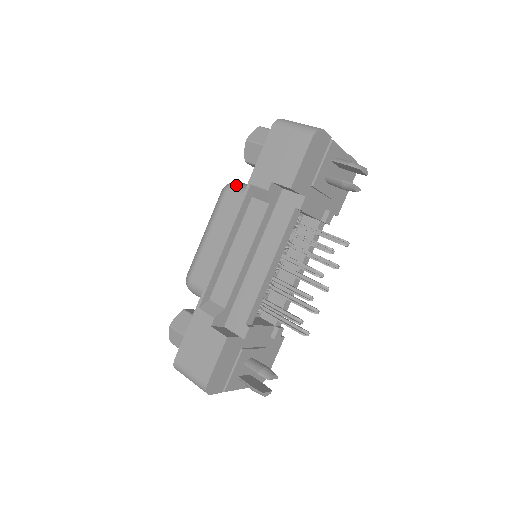
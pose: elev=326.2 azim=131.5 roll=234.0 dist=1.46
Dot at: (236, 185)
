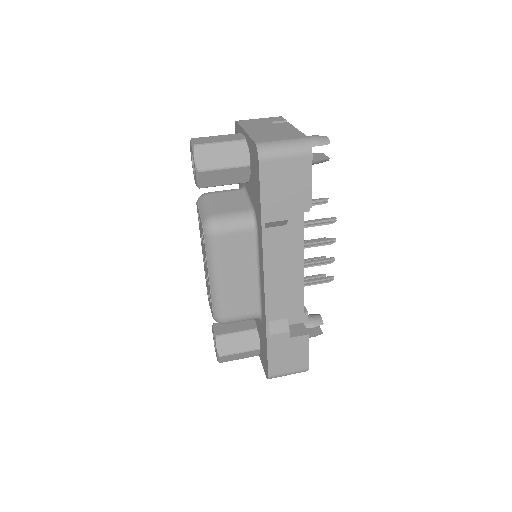
Dot at: (221, 221)
